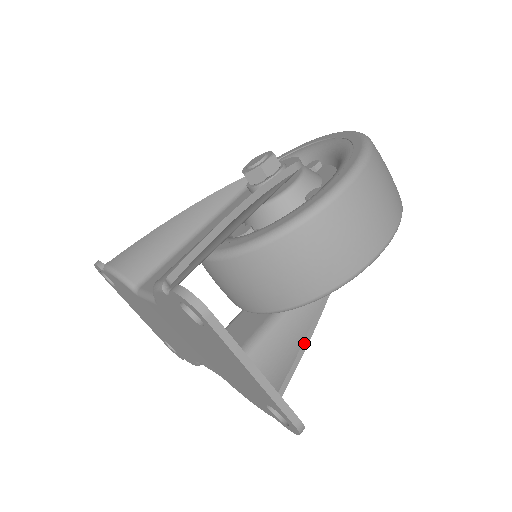
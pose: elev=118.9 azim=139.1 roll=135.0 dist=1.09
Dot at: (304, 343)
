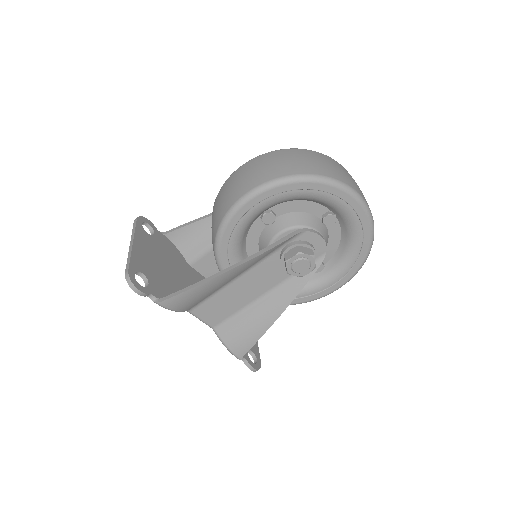
Dot at: occluded
